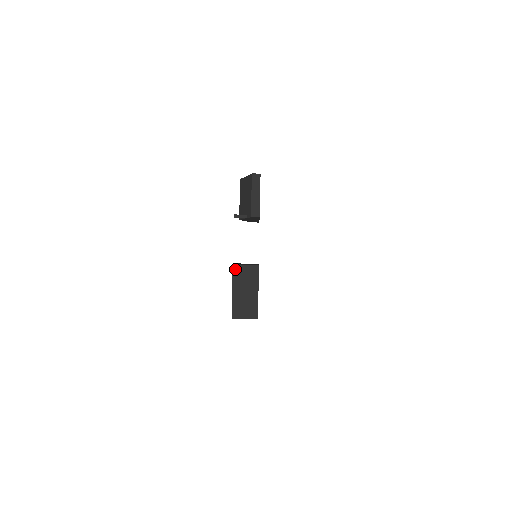
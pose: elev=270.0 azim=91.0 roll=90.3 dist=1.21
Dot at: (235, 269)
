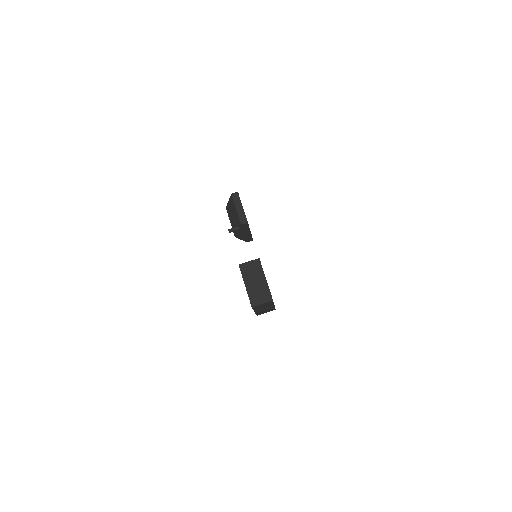
Dot at: (241, 267)
